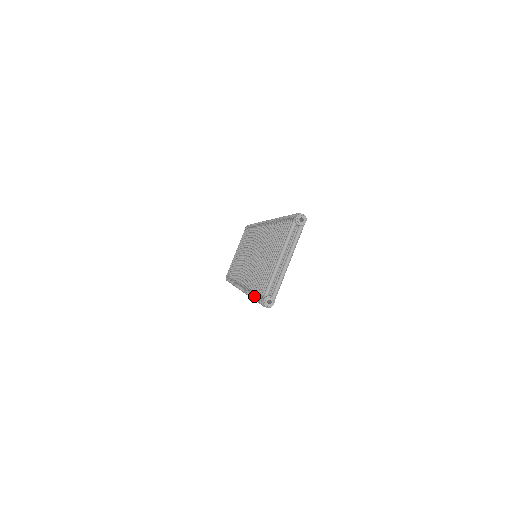
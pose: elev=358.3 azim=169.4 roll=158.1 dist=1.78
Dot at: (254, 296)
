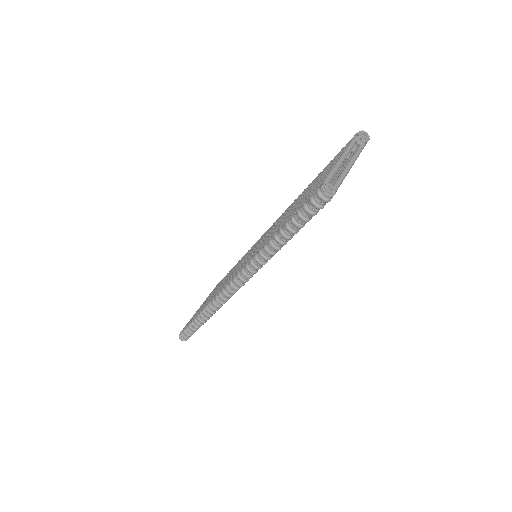
Dot at: (287, 221)
